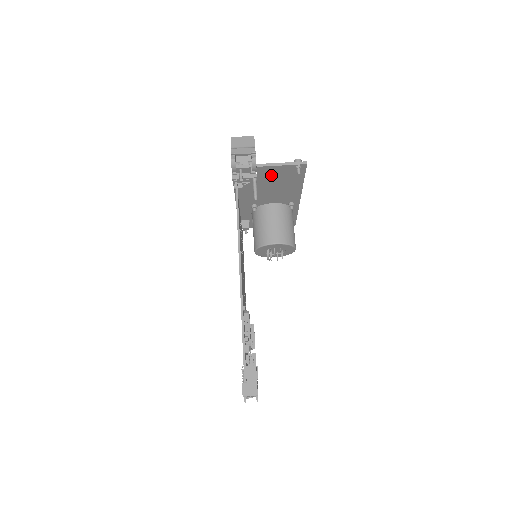
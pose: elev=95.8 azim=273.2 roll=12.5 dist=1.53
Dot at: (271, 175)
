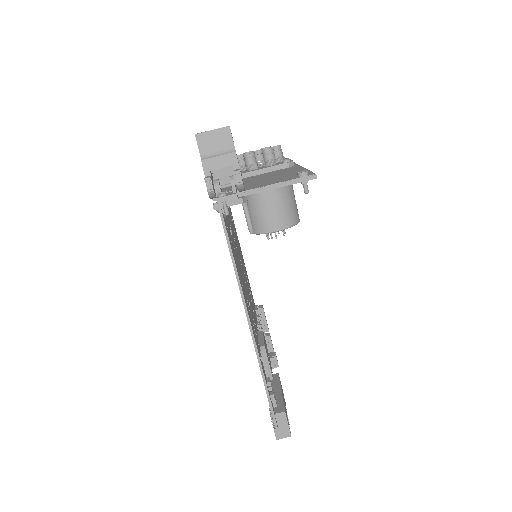
Dot at: occluded
